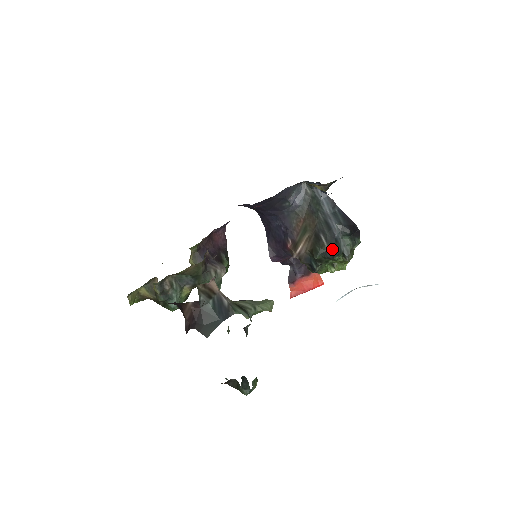
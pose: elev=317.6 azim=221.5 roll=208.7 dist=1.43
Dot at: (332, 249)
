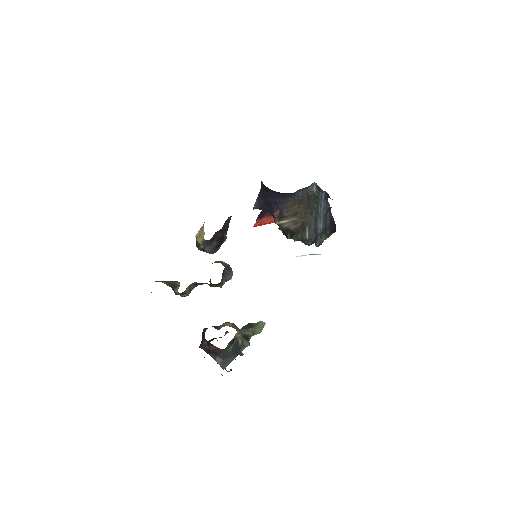
Dot at: (310, 242)
